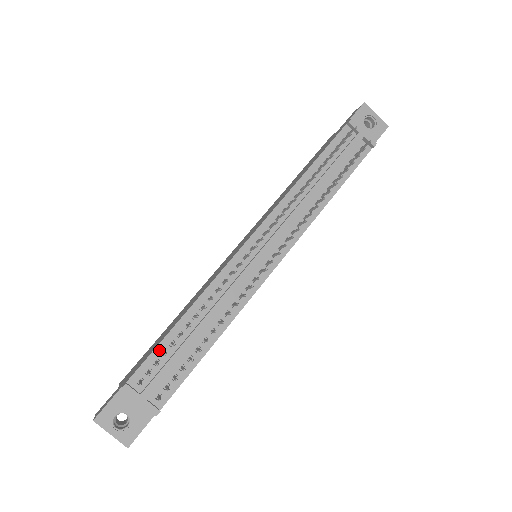
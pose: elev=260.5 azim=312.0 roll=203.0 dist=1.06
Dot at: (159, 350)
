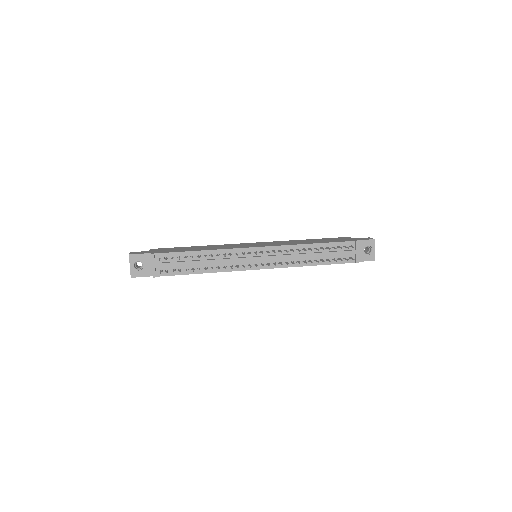
Dot at: (178, 254)
